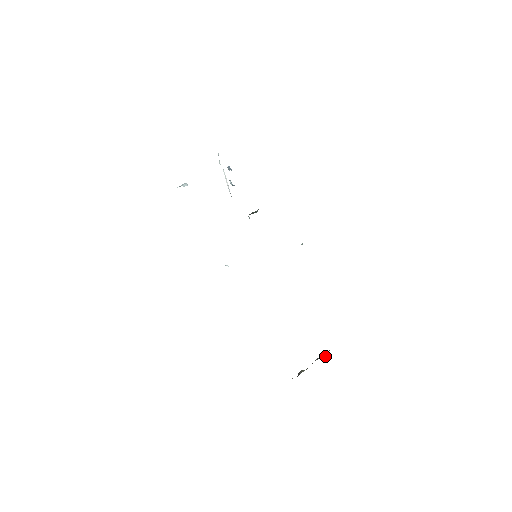
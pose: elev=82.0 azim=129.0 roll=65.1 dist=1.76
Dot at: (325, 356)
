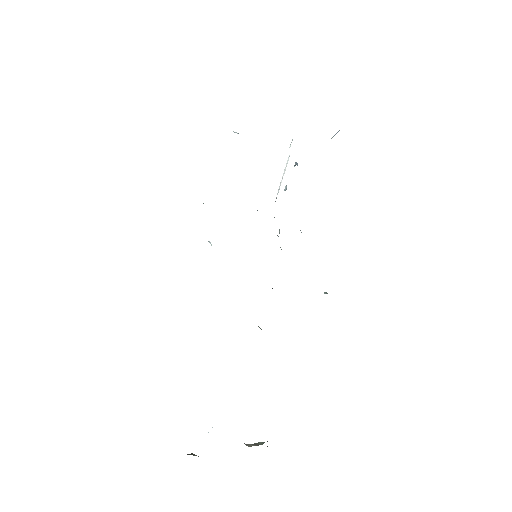
Dot at: (252, 444)
